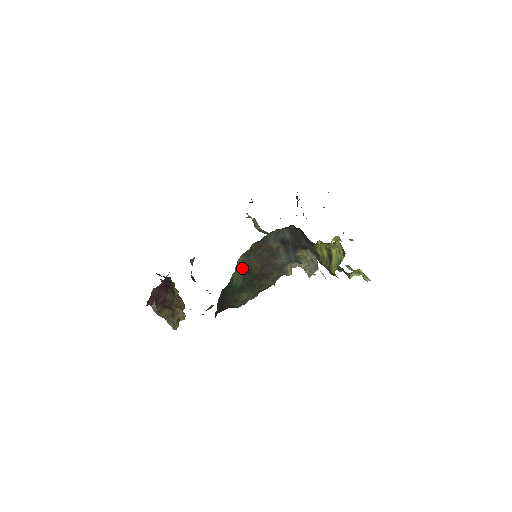
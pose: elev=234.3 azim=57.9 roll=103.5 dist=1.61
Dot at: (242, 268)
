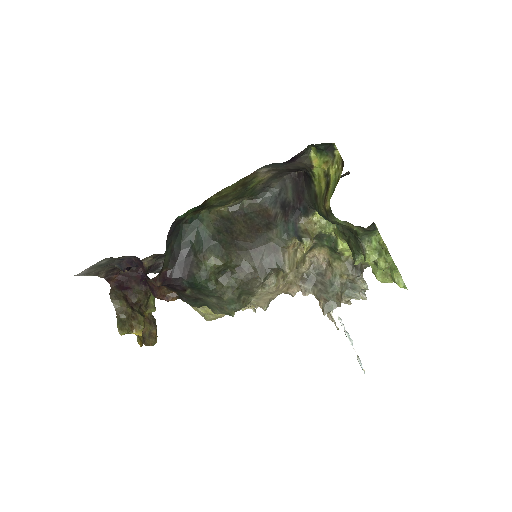
Dot at: (221, 220)
